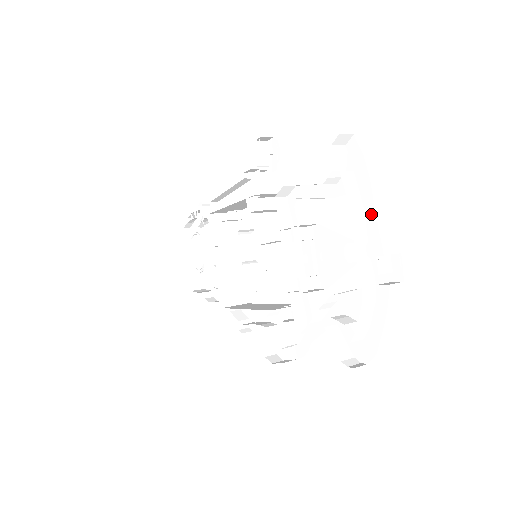
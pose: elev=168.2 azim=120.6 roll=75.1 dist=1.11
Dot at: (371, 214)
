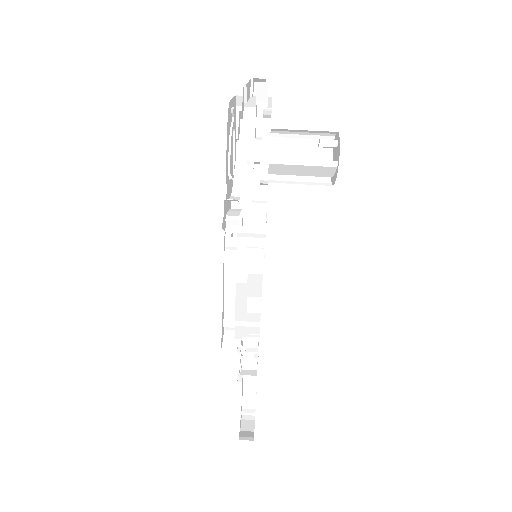
Dot at: occluded
